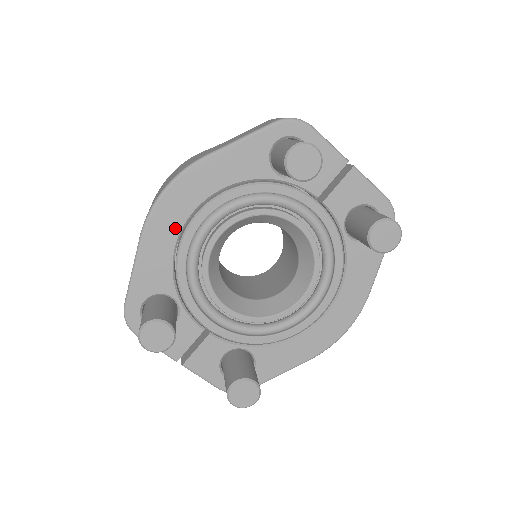
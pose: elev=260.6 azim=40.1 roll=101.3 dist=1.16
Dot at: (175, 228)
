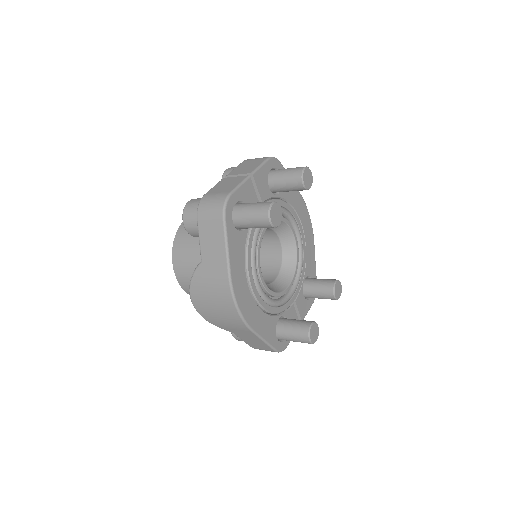
Dot at: (254, 307)
